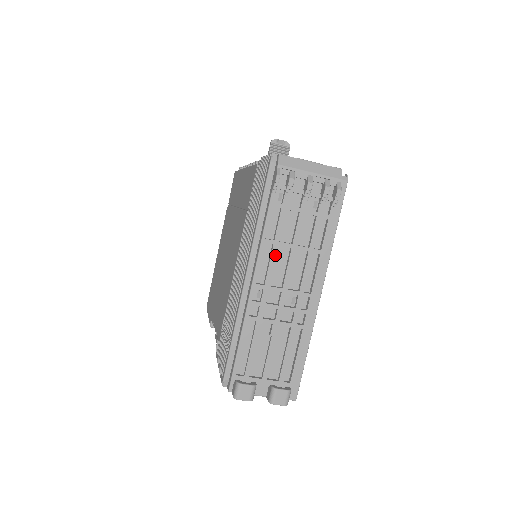
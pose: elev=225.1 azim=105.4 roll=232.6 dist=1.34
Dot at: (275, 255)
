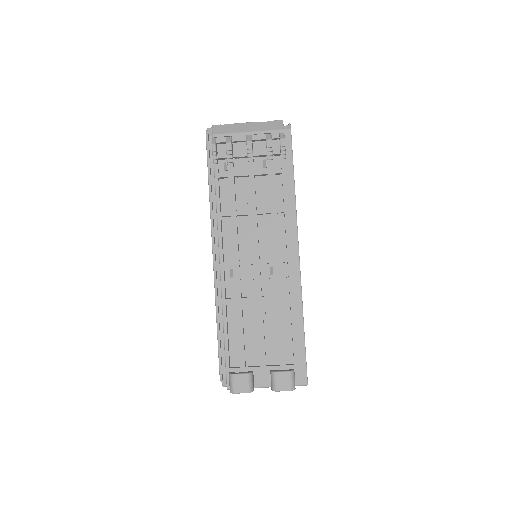
Dot at: (235, 226)
